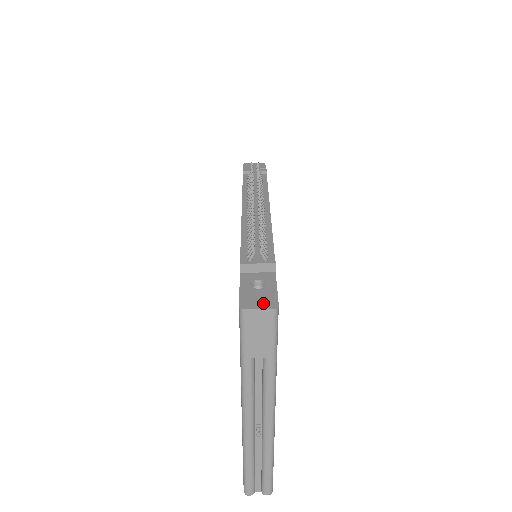
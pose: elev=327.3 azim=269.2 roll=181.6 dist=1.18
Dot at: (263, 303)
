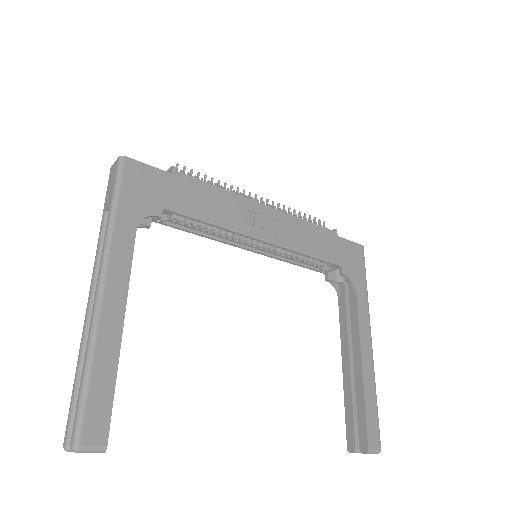
Dot at: occluded
